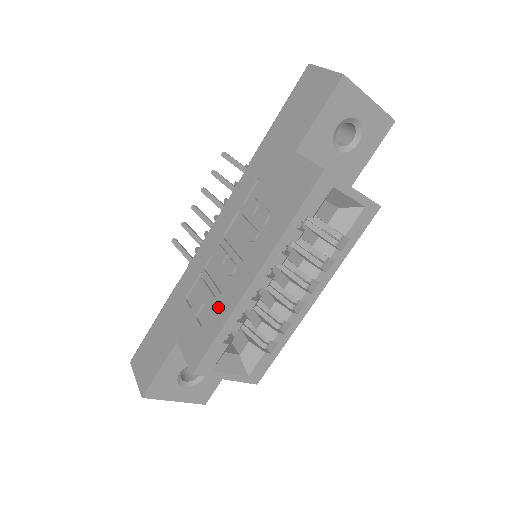
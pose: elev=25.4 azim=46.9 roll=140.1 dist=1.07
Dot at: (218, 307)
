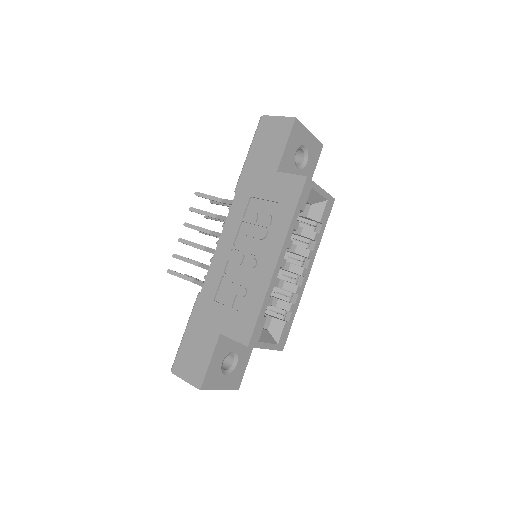
Dot at: (252, 292)
